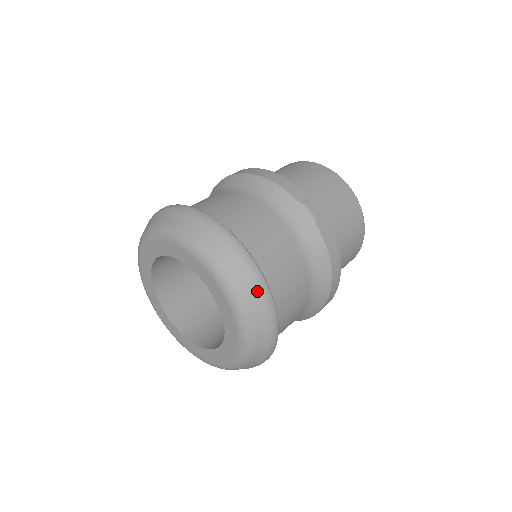
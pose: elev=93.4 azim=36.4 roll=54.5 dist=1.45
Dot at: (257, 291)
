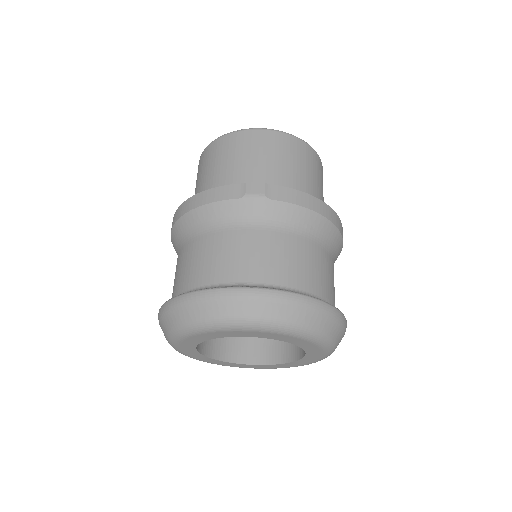
Dot at: (286, 305)
